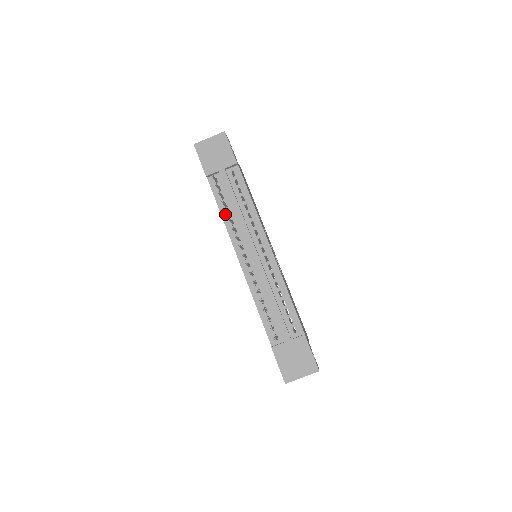
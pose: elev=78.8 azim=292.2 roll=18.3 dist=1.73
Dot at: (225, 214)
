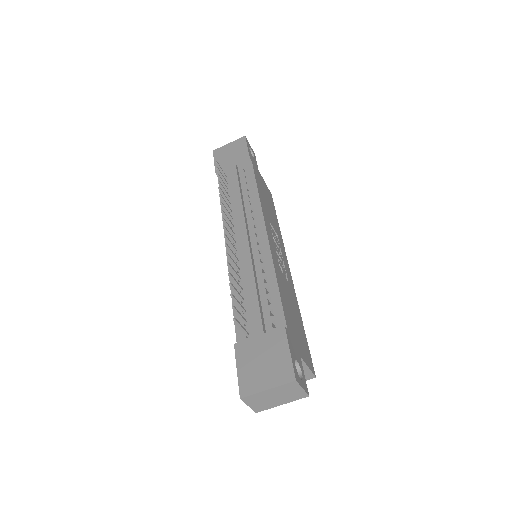
Dot at: occluded
